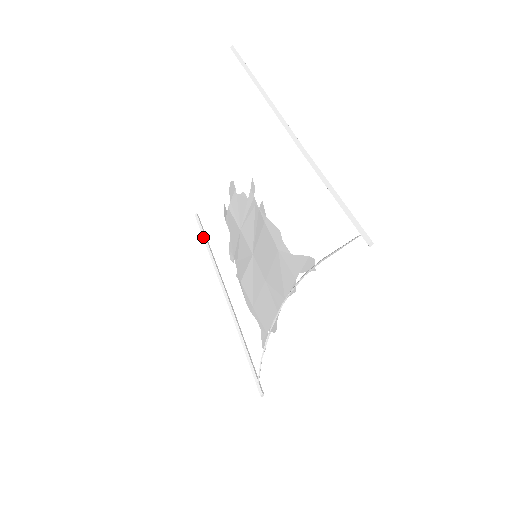
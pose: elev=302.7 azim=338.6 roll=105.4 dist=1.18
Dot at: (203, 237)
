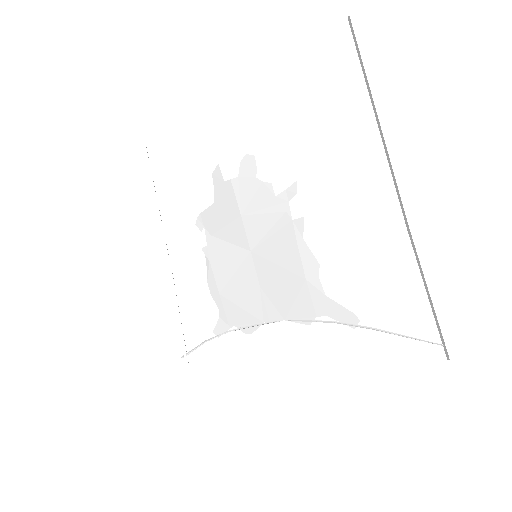
Dot at: (147, 167)
